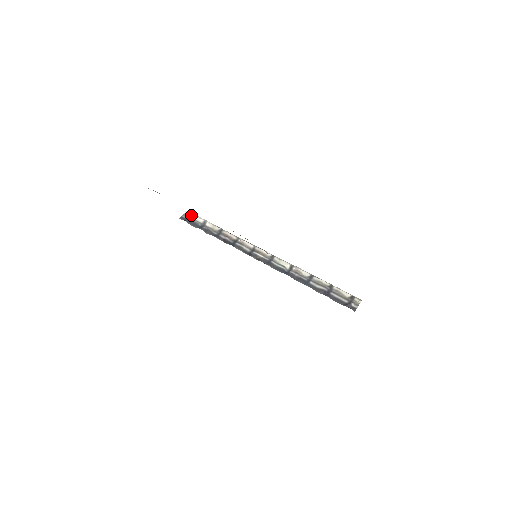
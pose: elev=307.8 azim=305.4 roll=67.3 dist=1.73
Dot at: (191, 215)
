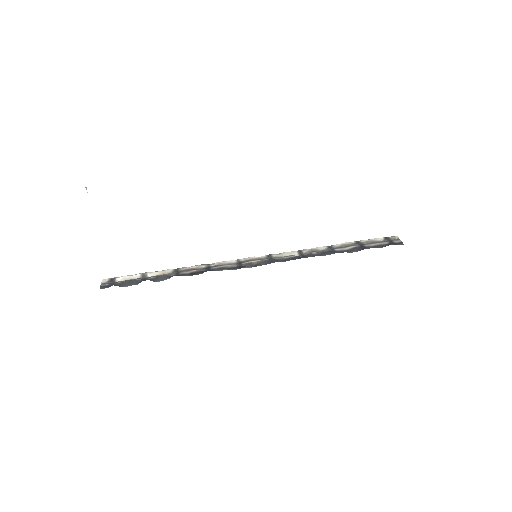
Dot at: (115, 279)
